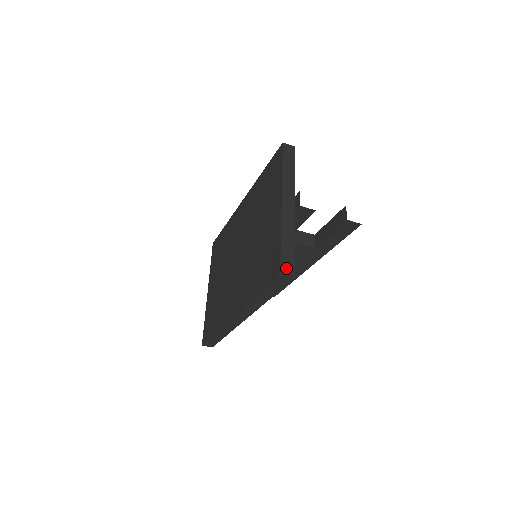
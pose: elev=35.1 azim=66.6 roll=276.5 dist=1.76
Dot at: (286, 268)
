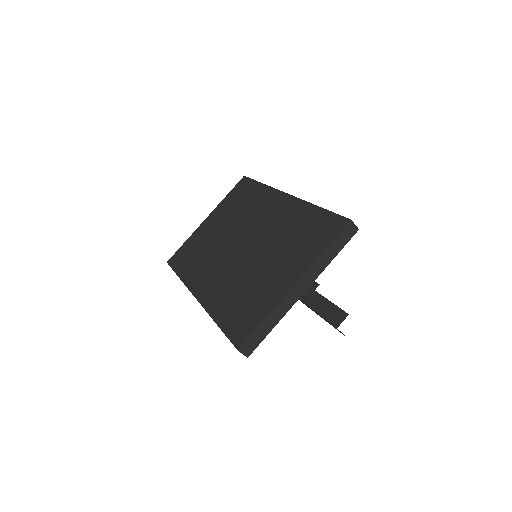
Dot at: (247, 347)
